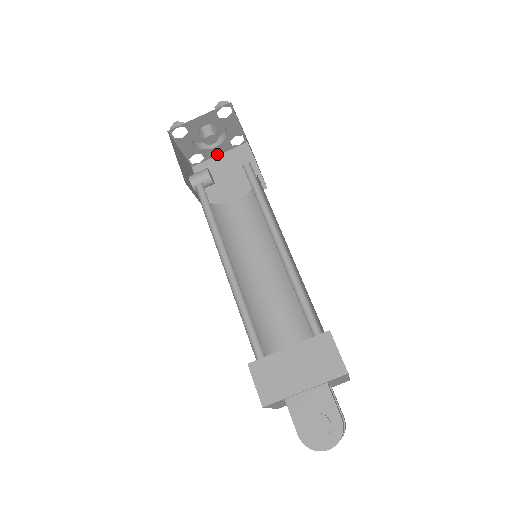
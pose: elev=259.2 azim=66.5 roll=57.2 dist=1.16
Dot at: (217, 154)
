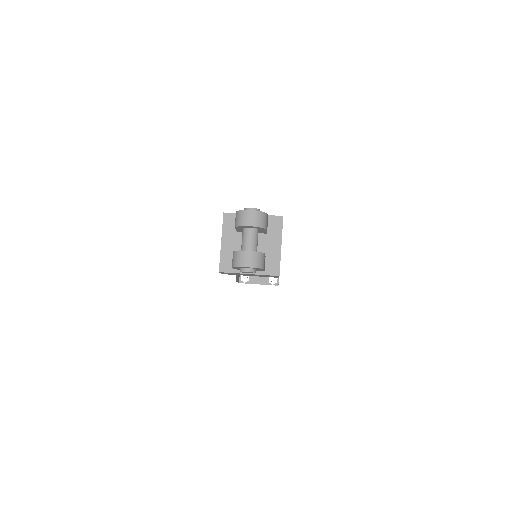
Dot at: (258, 283)
